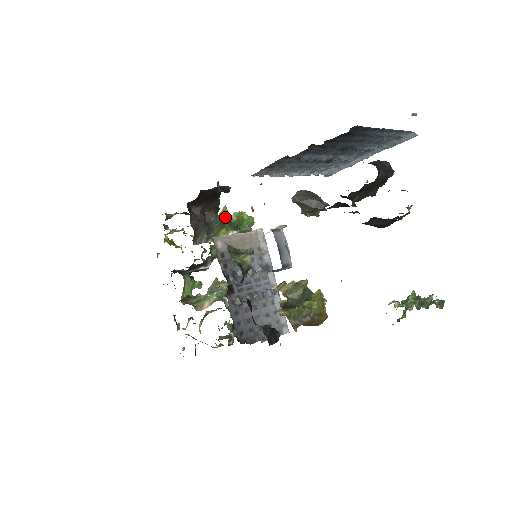
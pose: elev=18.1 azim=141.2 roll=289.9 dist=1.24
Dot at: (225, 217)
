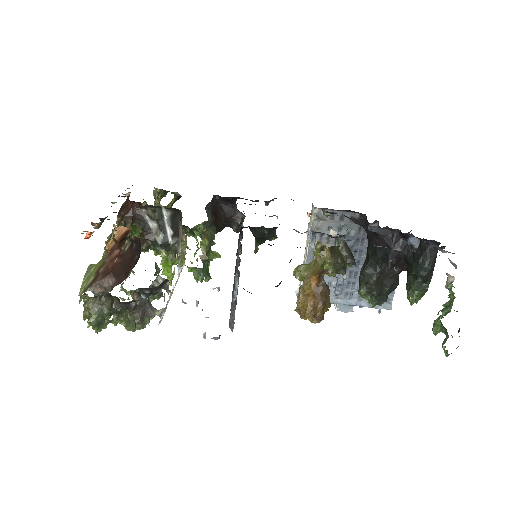
Dot at: (213, 241)
